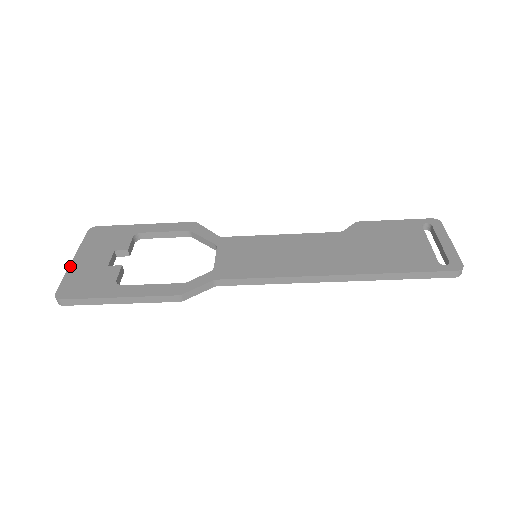
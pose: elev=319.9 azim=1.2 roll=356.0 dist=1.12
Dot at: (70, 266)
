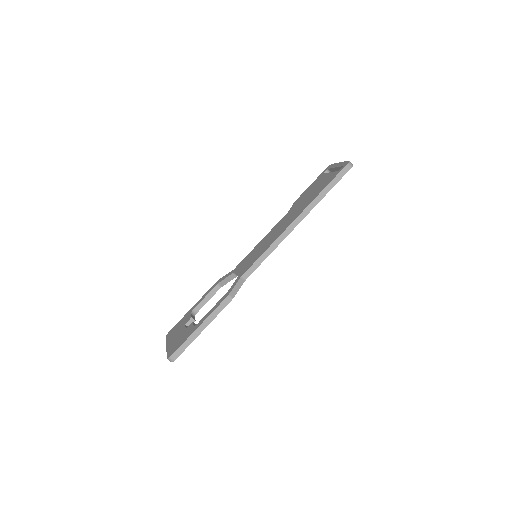
Dot at: (167, 348)
